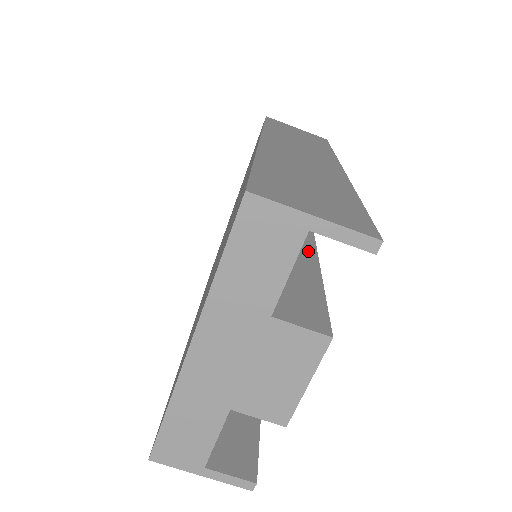
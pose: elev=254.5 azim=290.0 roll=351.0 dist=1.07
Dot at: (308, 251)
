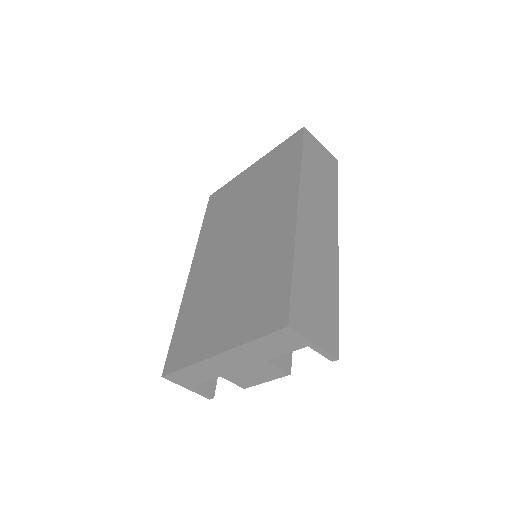
Dot at: occluded
